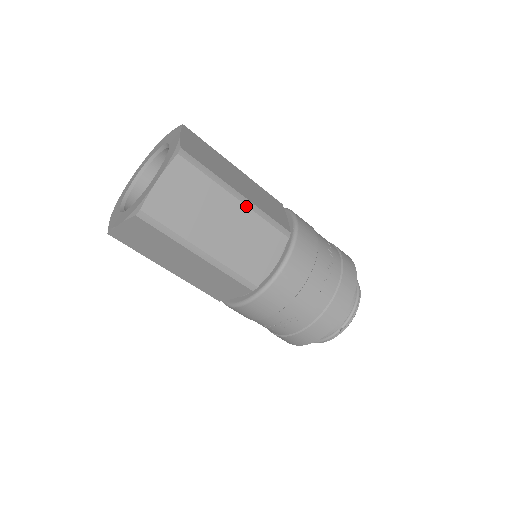
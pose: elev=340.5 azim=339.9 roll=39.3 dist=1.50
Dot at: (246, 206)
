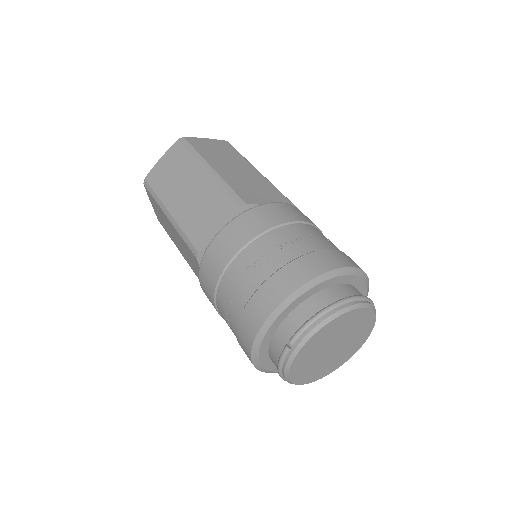
Dot at: (211, 176)
